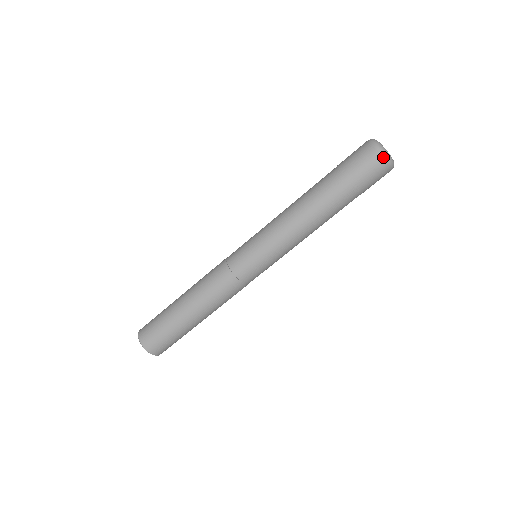
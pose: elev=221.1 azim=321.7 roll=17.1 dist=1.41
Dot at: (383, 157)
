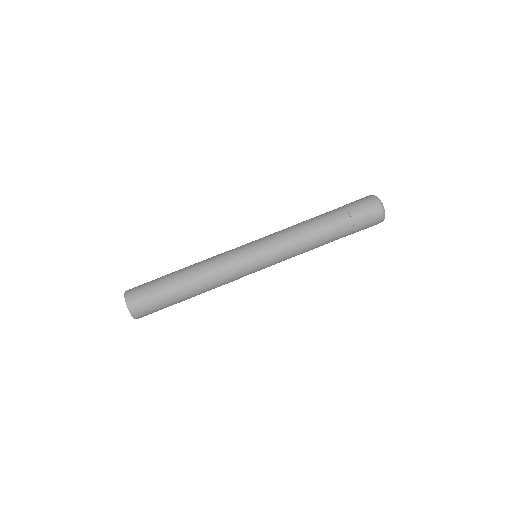
Dot at: (382, 215)
